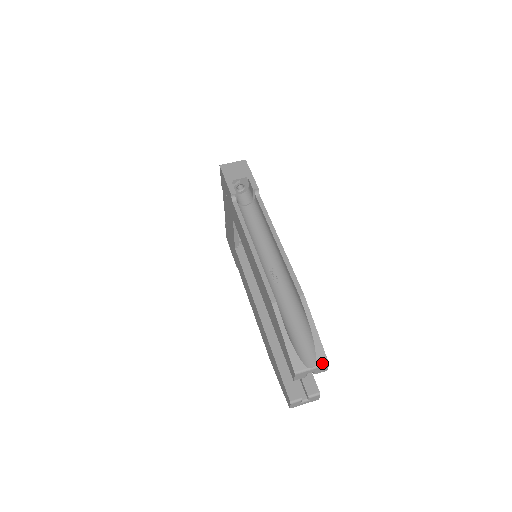
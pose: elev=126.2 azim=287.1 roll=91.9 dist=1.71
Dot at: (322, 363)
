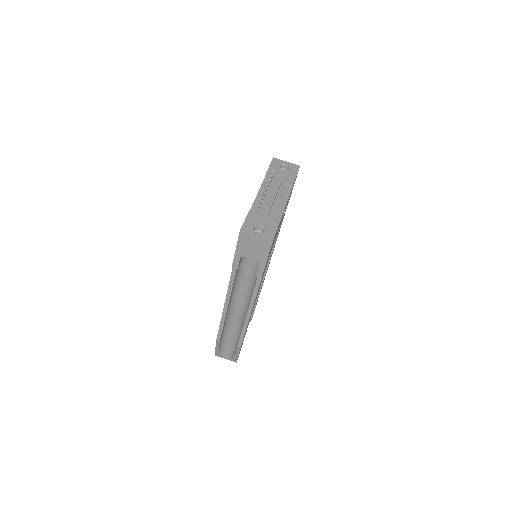
Dot at: occluded
